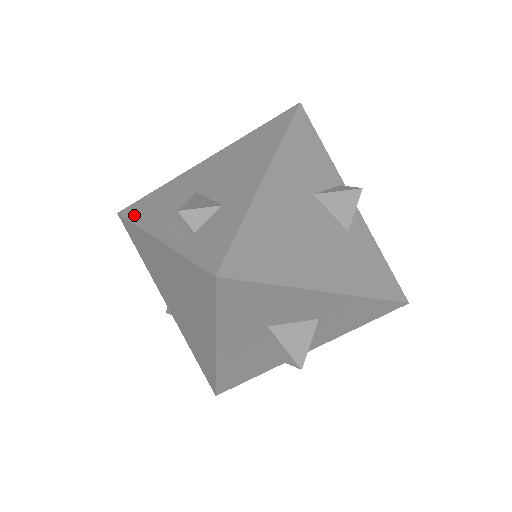
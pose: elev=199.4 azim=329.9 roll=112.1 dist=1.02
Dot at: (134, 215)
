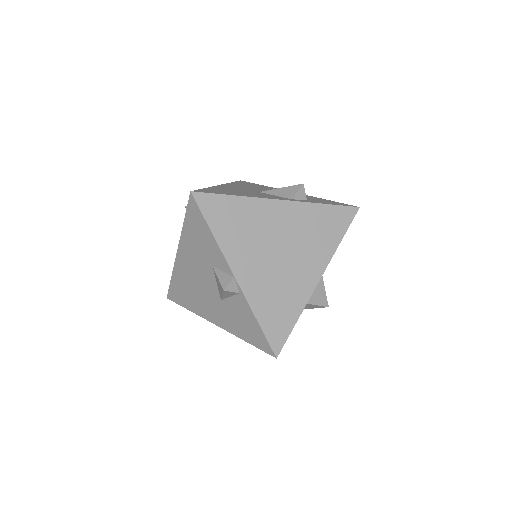
Dot at: (222, 193)
